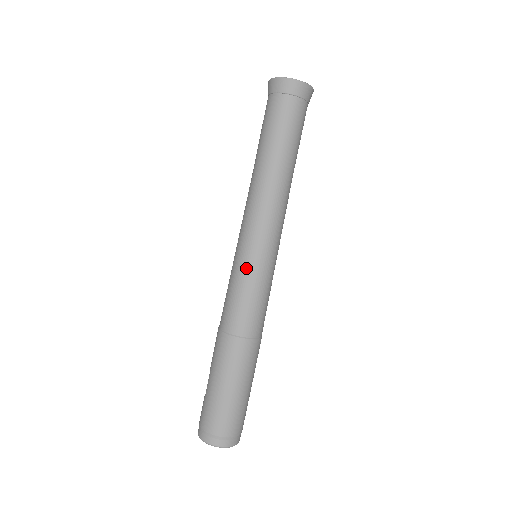
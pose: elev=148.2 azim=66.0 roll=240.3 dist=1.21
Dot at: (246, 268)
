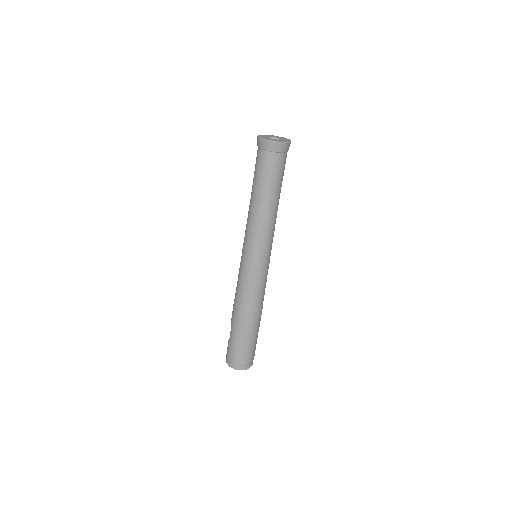
Dot at: (251, 269)
